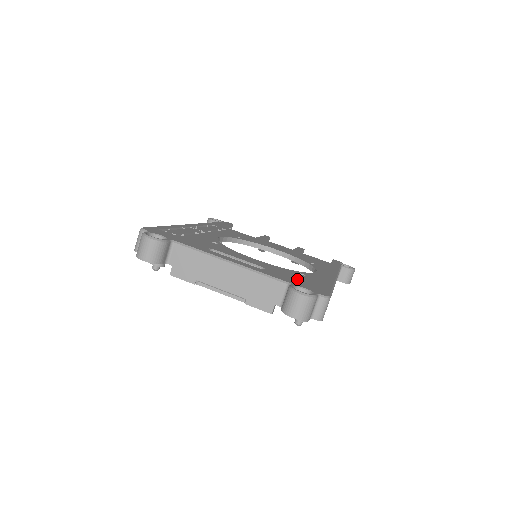
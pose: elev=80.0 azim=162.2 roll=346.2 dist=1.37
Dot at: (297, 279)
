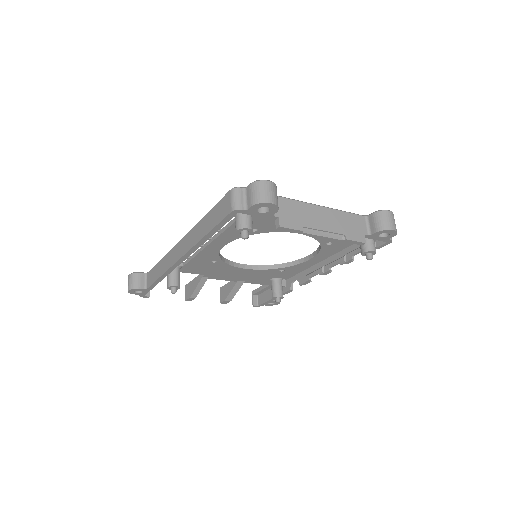
Dot at: occluded
